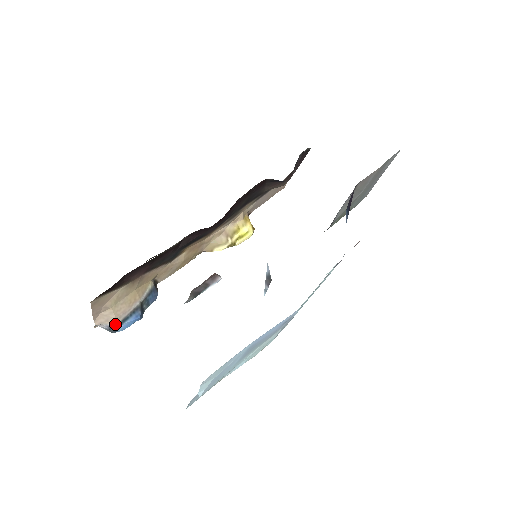
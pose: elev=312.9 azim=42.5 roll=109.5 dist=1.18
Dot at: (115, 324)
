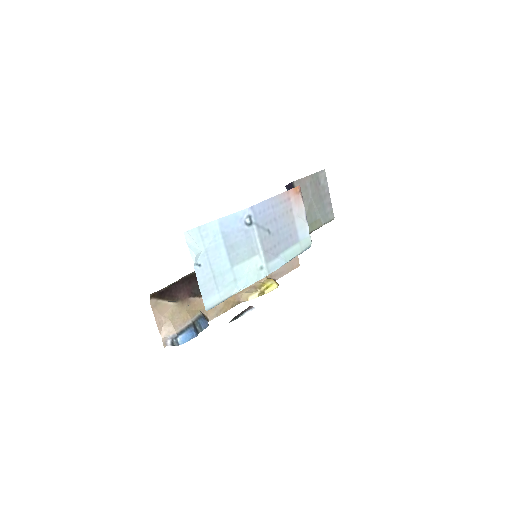
Dot at: (175, 334)
